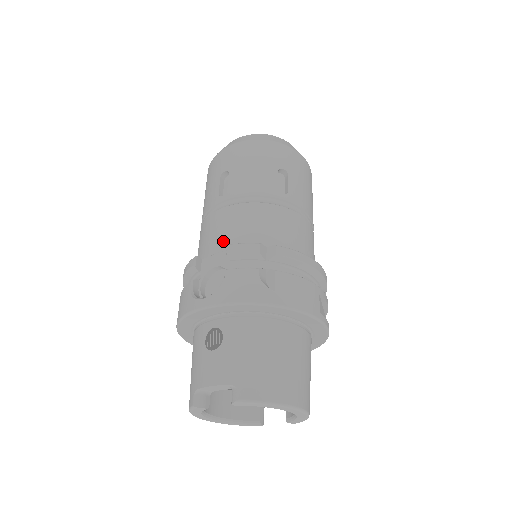
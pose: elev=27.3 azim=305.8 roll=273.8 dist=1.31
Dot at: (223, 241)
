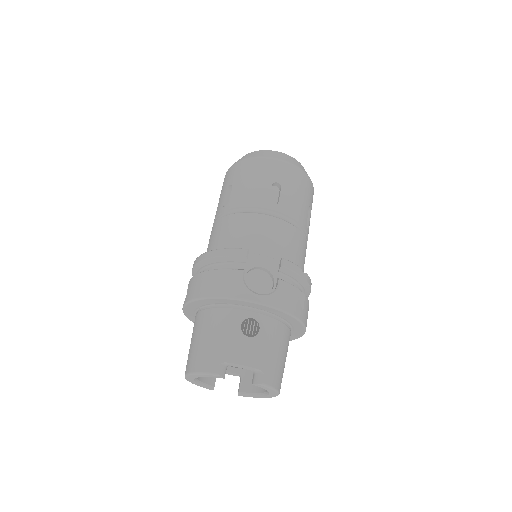
Dot at: (271, 248)
